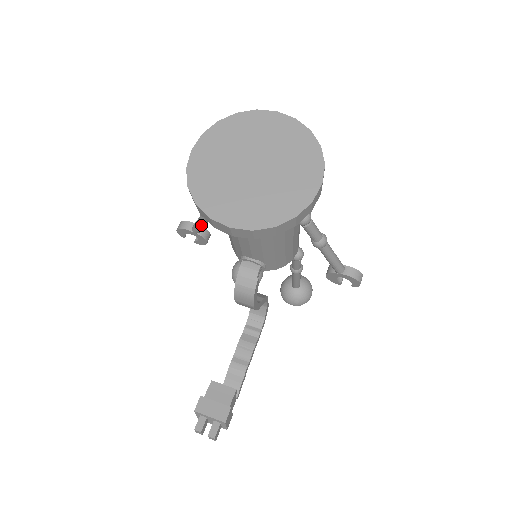
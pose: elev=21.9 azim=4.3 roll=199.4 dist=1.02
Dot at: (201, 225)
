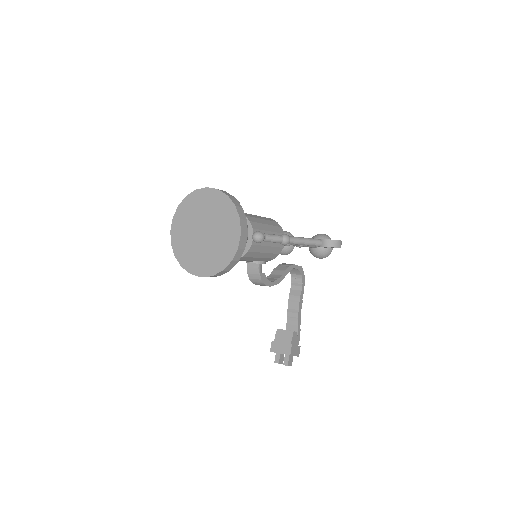
Dot at: occluded
